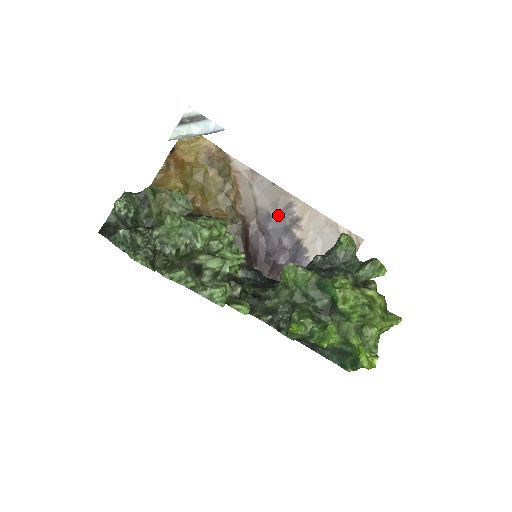
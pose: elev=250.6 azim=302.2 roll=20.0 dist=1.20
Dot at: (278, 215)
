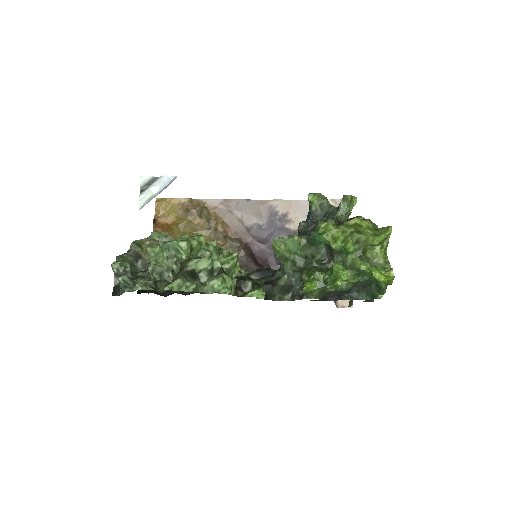
Dot at: (266, 222)
